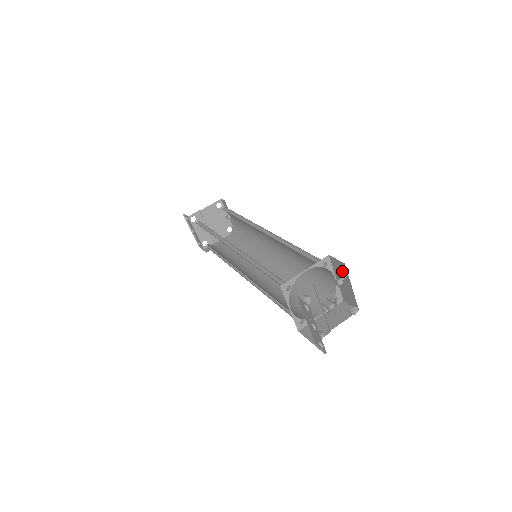
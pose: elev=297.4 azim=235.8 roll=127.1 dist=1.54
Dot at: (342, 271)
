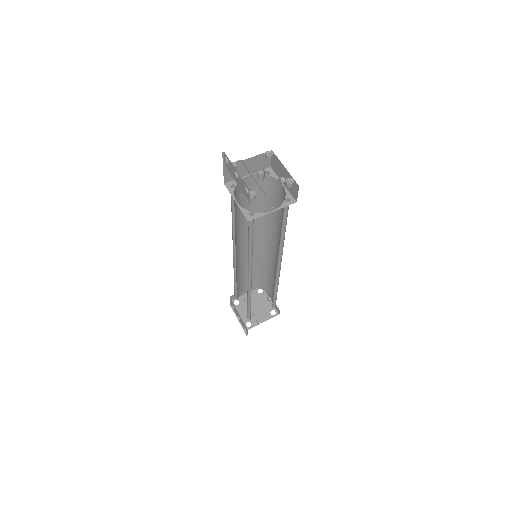
Dot at: (267, 151)
